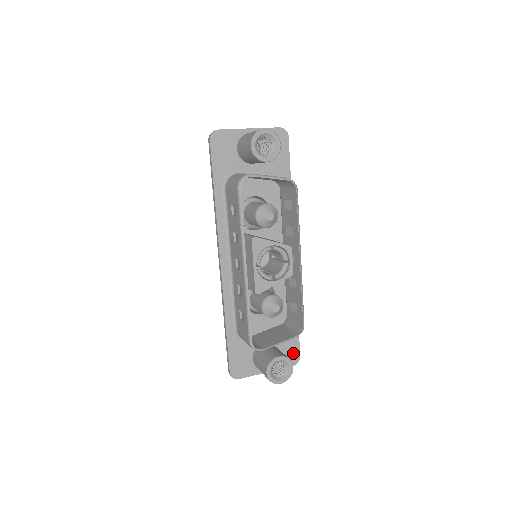
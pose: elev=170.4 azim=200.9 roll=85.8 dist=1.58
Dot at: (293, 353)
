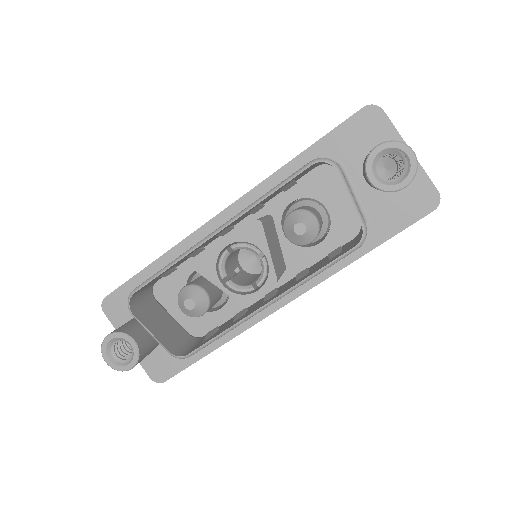
Dot at: (165, 369)
